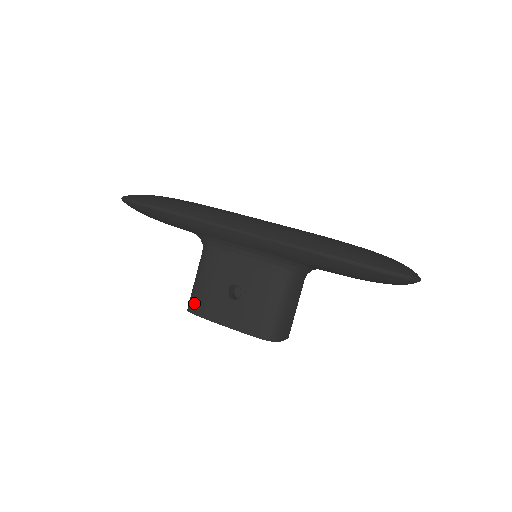
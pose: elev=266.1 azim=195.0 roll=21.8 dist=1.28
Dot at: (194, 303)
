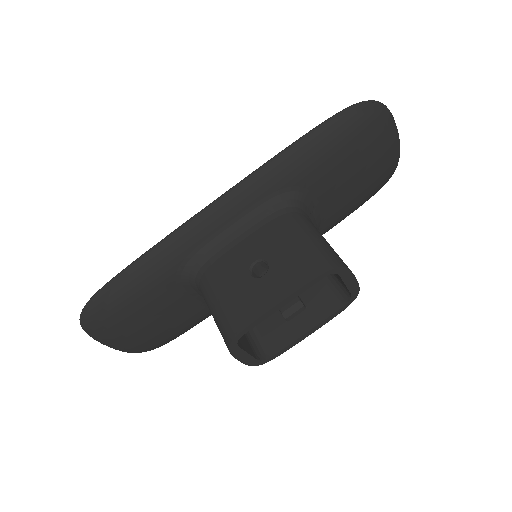
Dot at: (229, 326)
